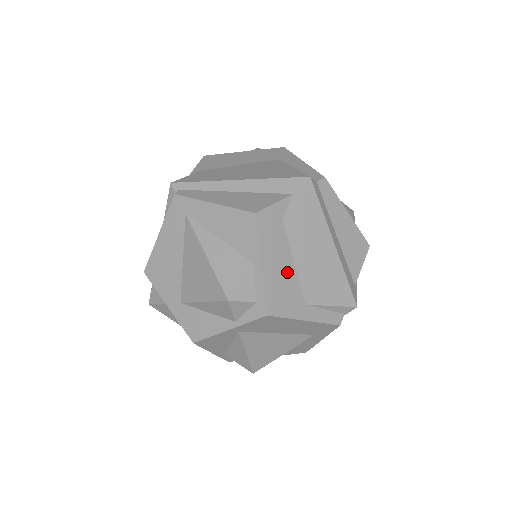
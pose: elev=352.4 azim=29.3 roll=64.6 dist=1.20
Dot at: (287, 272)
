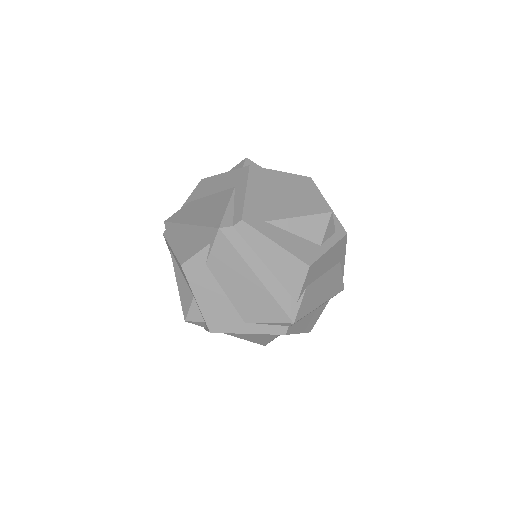
Dot at: (220, 301)
